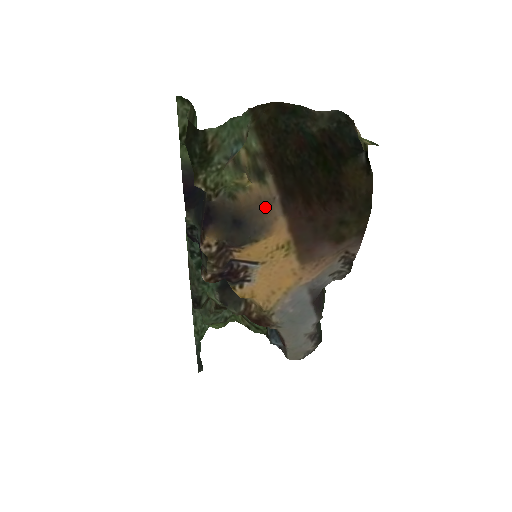
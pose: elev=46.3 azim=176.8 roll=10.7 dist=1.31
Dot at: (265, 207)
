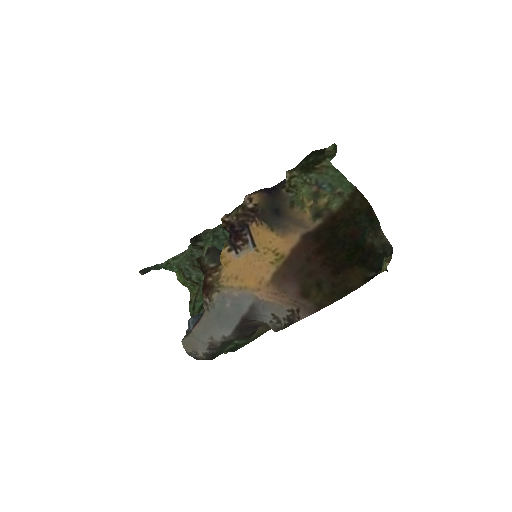
Dot at: (299, 224)
